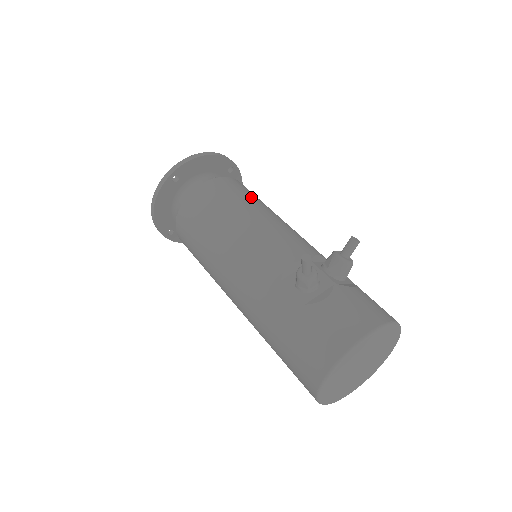
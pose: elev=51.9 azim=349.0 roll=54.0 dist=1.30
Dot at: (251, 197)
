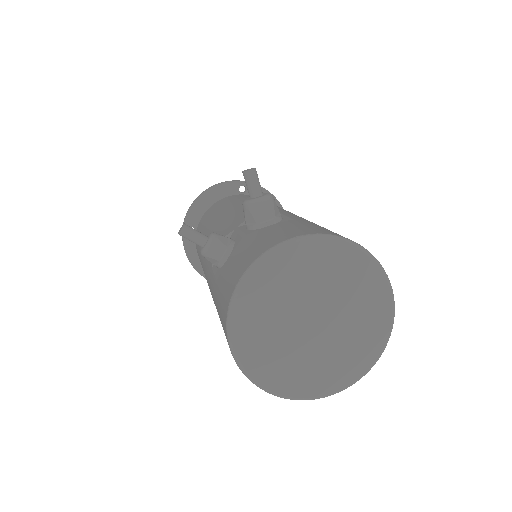
Dot at: (230, 202)
